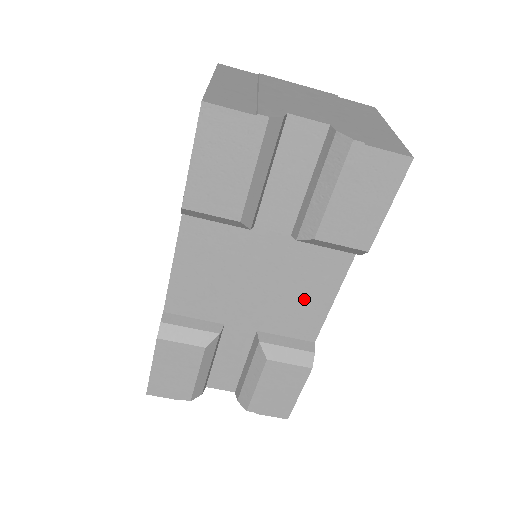
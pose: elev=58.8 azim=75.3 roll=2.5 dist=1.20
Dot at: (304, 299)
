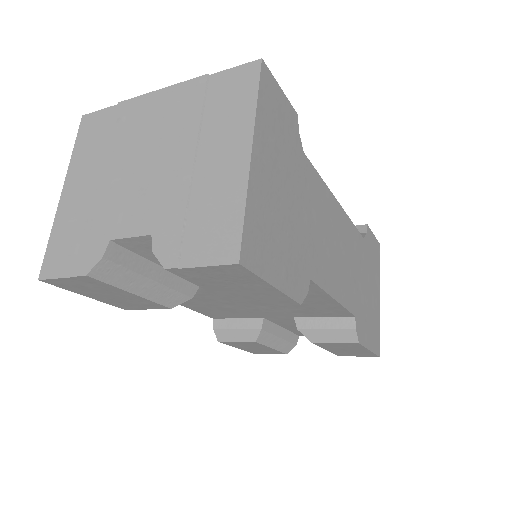
Dot at: (306, 303)
